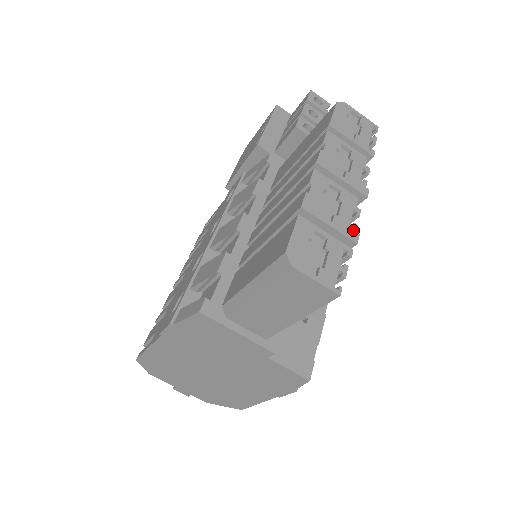
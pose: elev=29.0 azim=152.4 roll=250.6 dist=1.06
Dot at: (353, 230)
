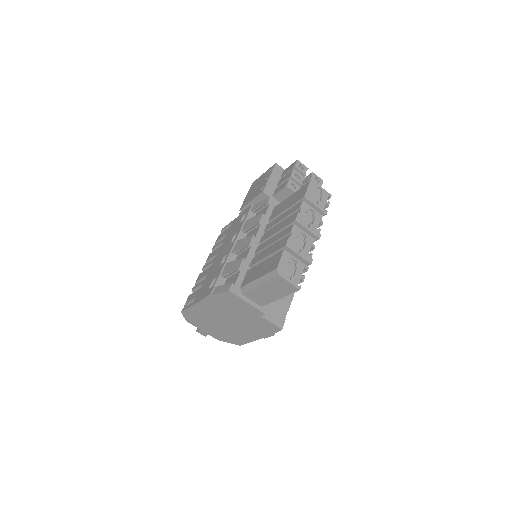
Dot at: (310, 257)
